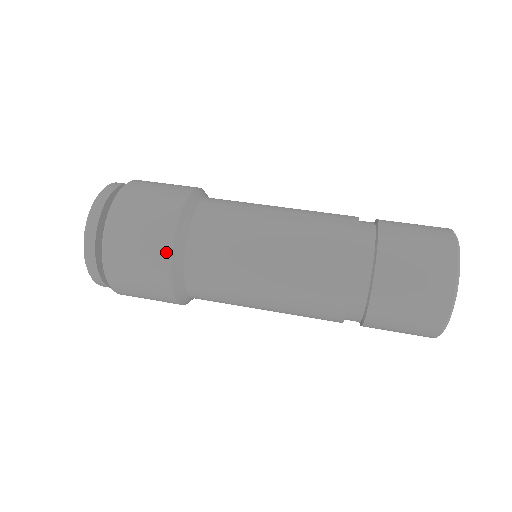
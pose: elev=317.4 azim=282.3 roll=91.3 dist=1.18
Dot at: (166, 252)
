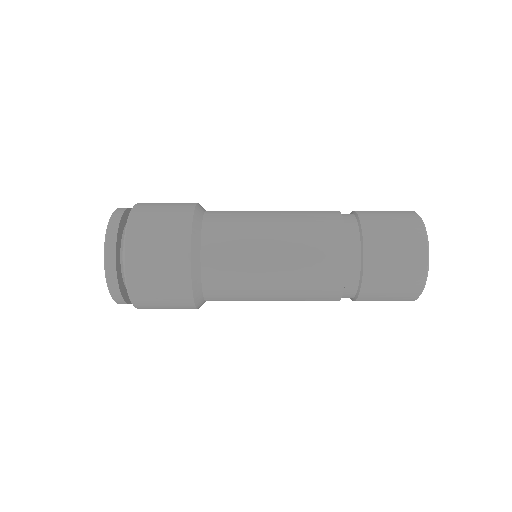
Dot at: (185, 240)
